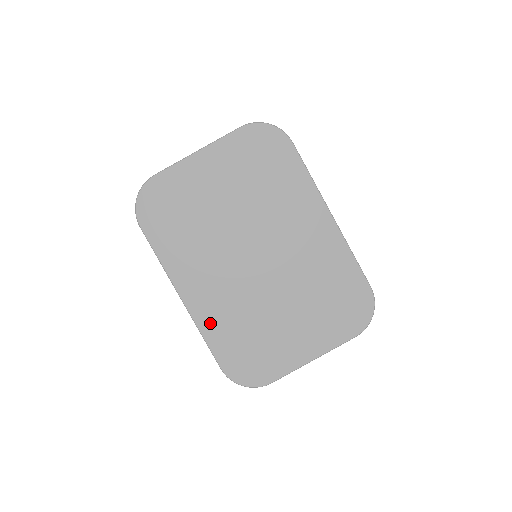
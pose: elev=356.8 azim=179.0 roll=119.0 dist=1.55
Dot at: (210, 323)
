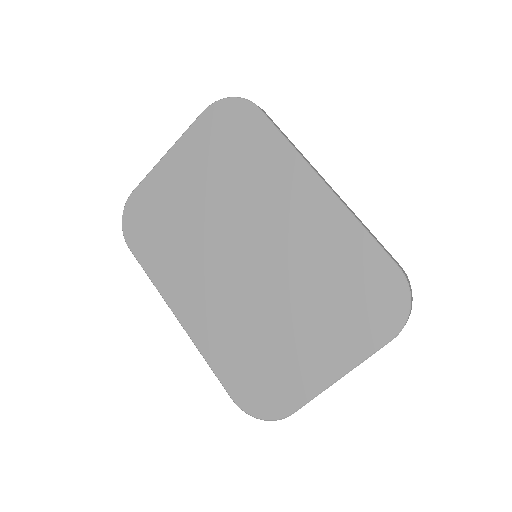
Dot at: (211, 344)
